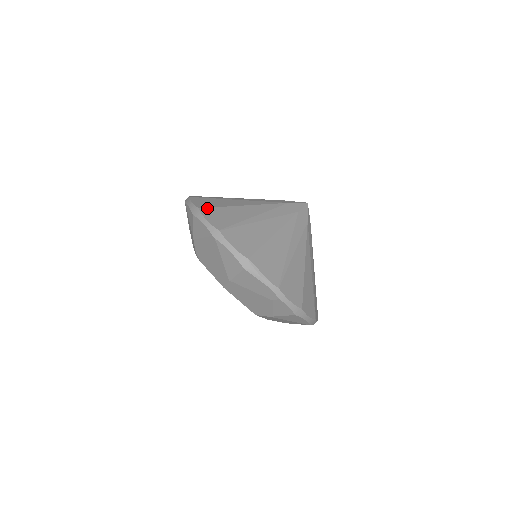
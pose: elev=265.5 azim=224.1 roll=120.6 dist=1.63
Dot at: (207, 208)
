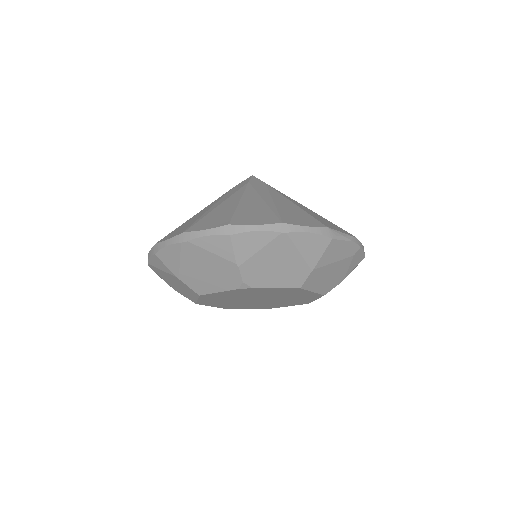
Dot at: (232, 220)
